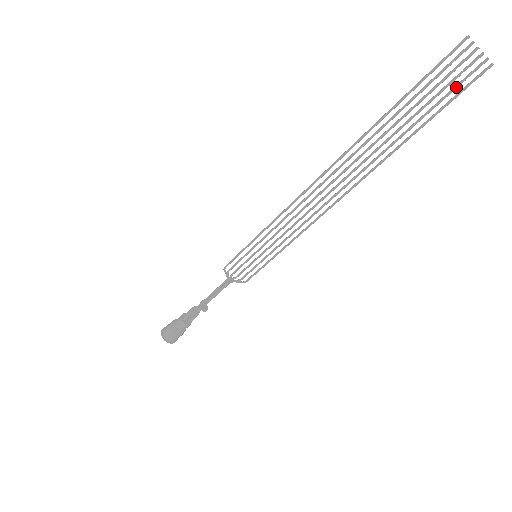
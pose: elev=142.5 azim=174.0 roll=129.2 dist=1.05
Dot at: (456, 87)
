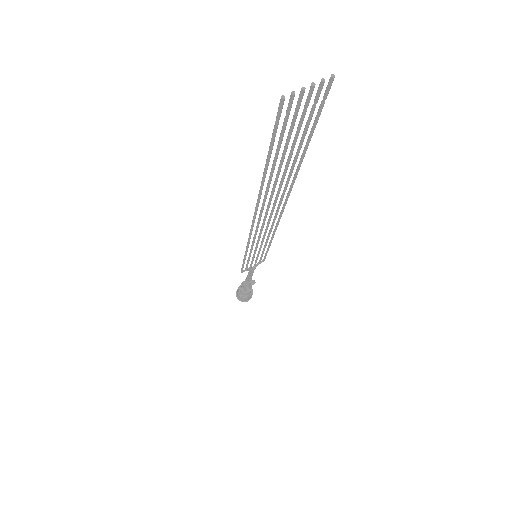
Dot at: (311, 116)
